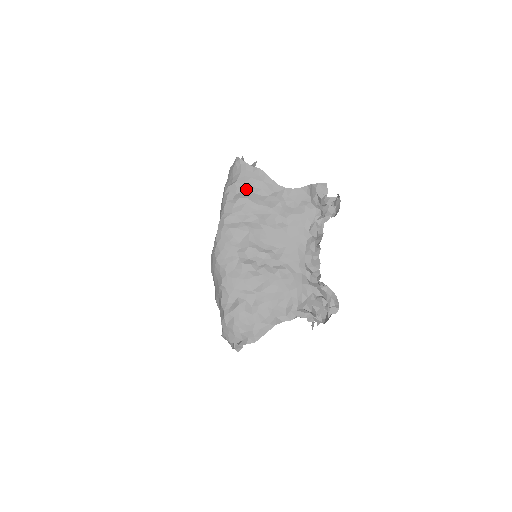
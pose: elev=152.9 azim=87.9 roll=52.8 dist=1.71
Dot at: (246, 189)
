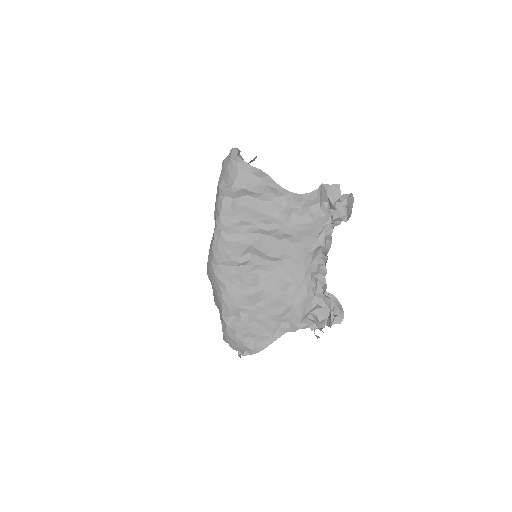
Dot at: (245, 194)
